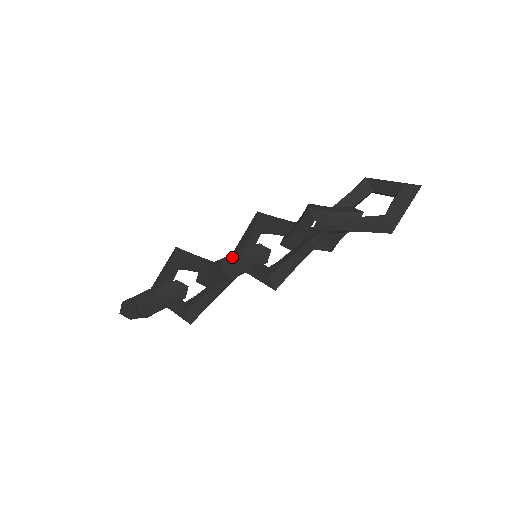
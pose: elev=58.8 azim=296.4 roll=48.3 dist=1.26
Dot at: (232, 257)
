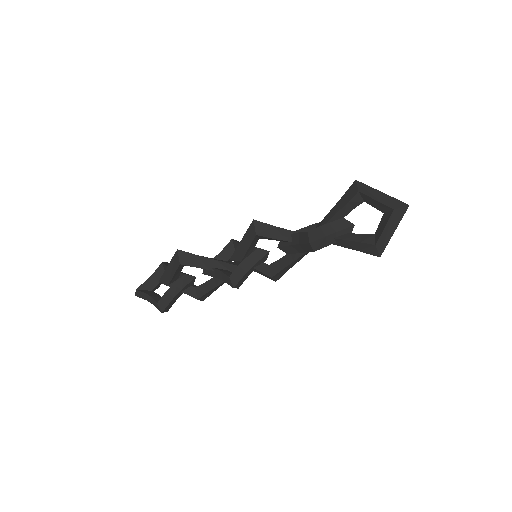
Dot at: (238, 270)
